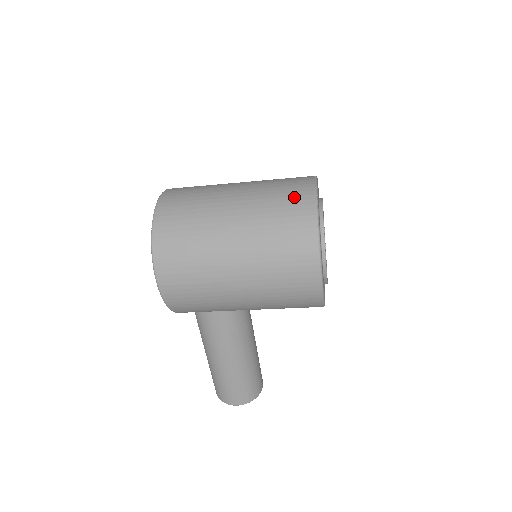
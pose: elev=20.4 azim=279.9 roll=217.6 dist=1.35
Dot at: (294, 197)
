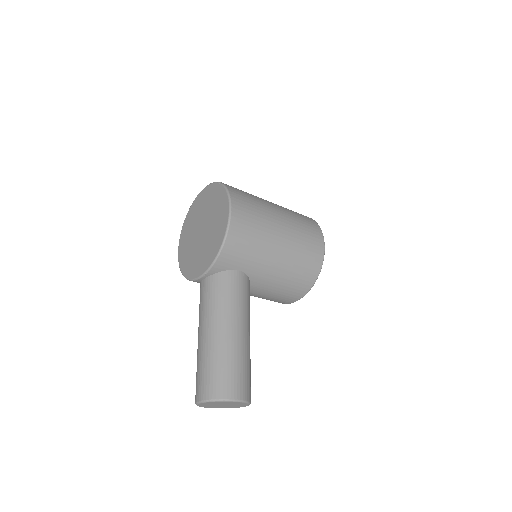
Dot at: occluded
